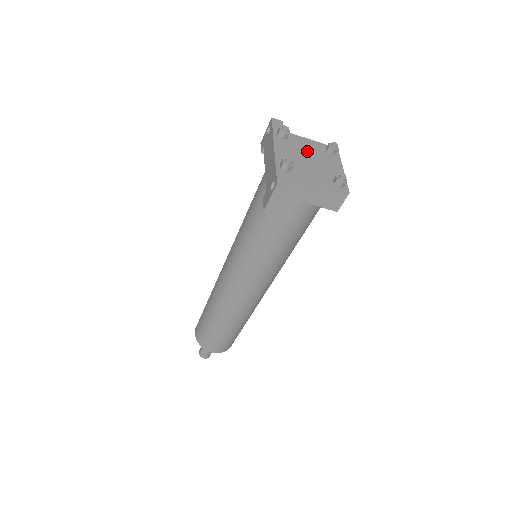
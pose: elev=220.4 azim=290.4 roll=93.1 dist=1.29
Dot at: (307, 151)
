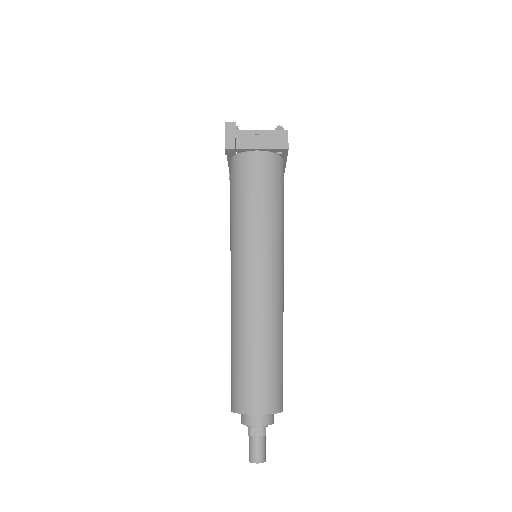
Dot at: occluded
